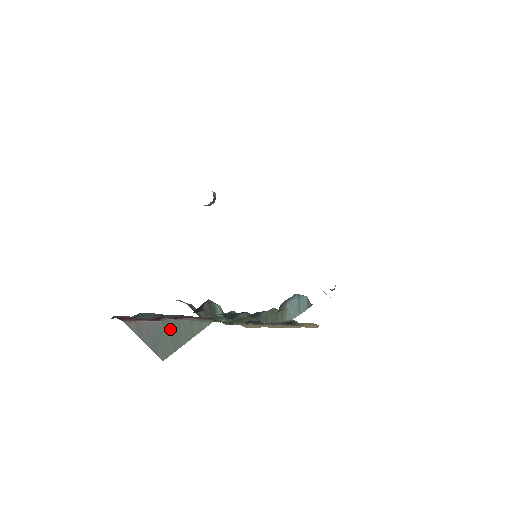
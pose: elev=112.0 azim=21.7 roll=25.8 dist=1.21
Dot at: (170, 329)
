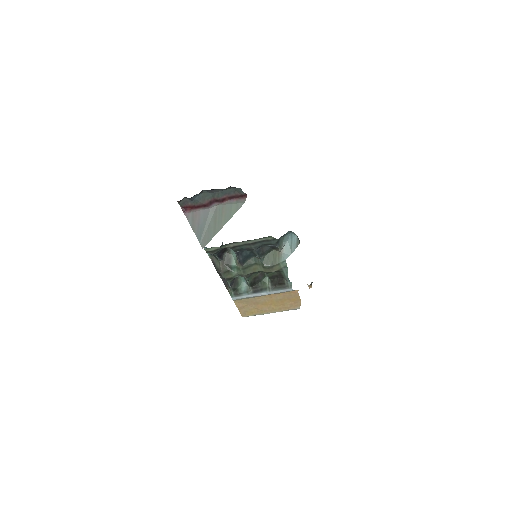
Dot at: (215, 215)
